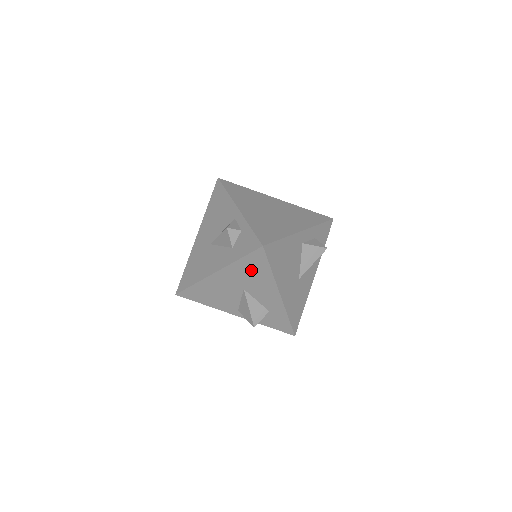
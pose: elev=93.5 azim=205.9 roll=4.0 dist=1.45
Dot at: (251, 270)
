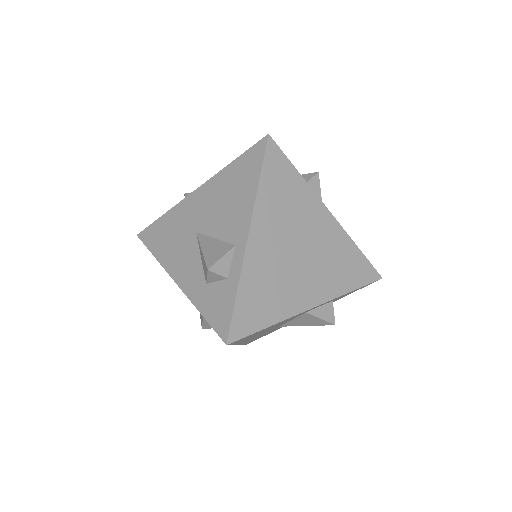
Dot at: occluded
